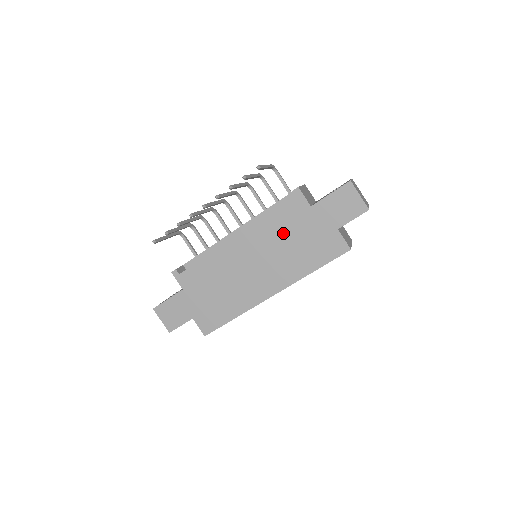
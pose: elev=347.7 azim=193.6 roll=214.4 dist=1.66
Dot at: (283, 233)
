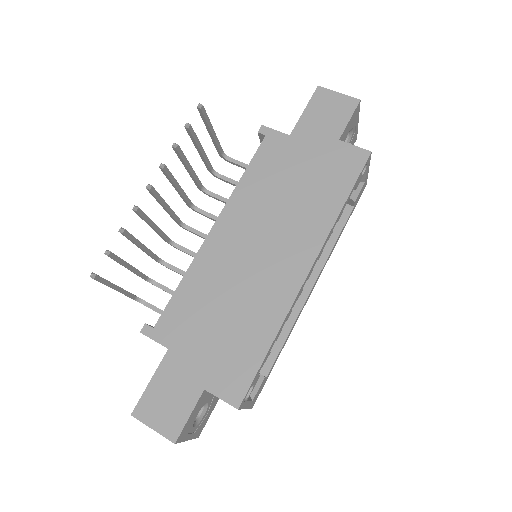
Dot at: (274, 184)
